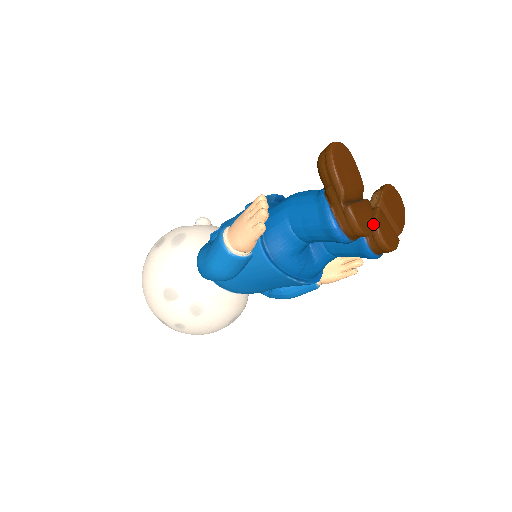
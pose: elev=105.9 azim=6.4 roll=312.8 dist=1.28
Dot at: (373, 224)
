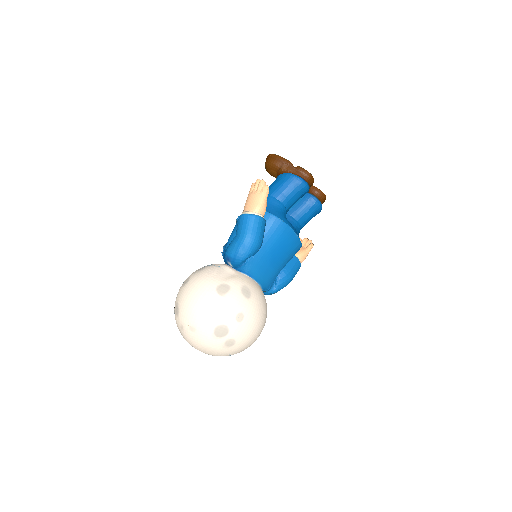
Dot at: occluded
